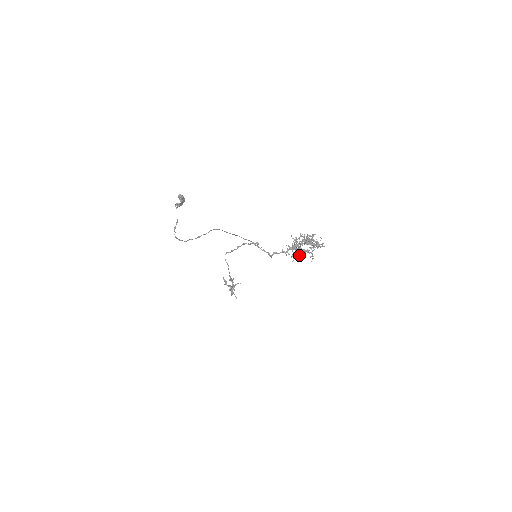
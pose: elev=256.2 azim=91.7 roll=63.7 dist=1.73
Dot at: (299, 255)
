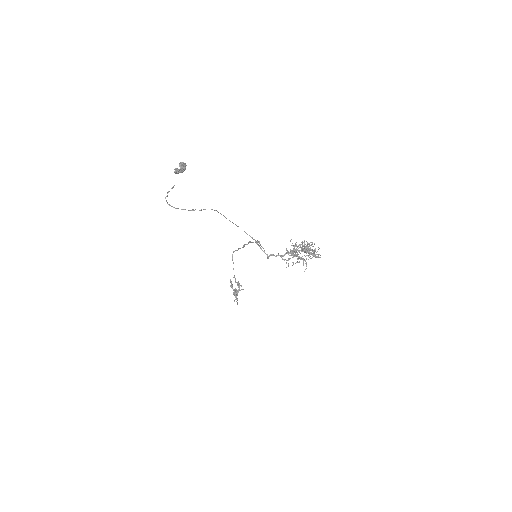
Dot at: occluded
